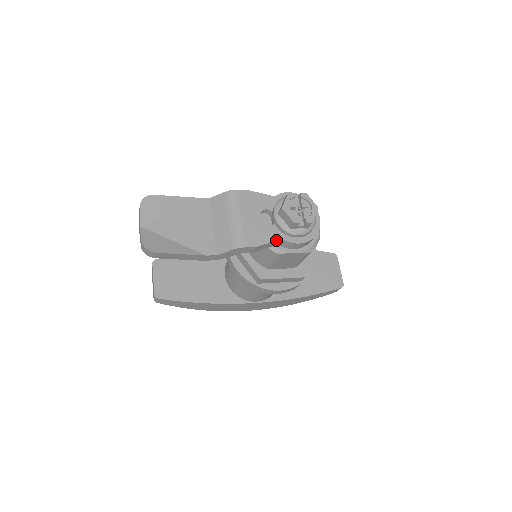
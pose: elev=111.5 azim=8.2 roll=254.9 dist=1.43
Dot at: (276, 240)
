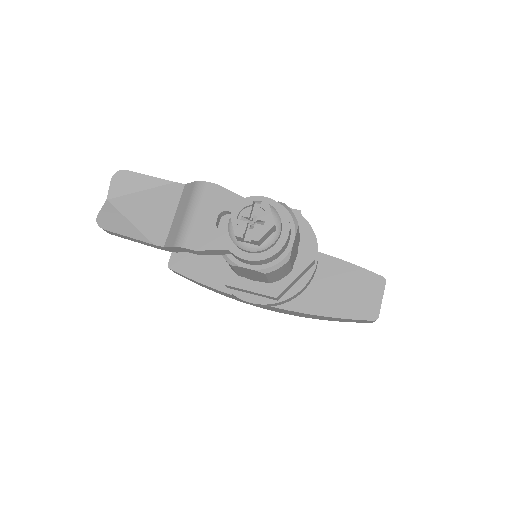
Dot at: (221, 249)
